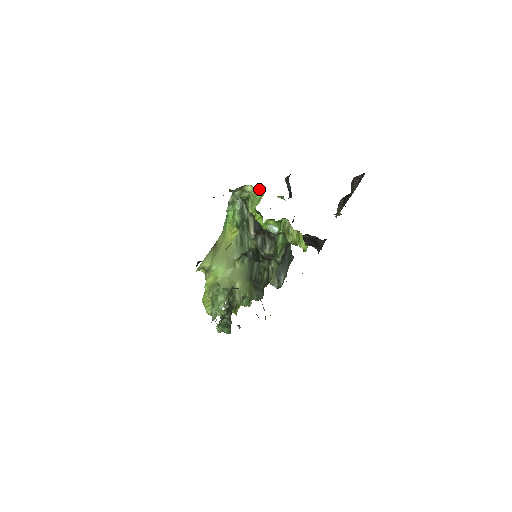
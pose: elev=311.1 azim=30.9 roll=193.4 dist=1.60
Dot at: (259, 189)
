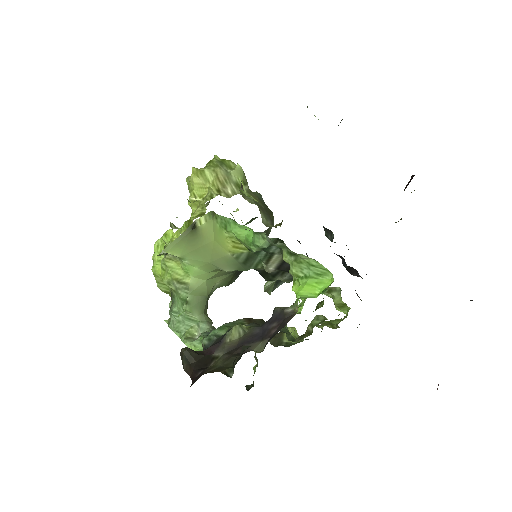
Dot at: occluded
